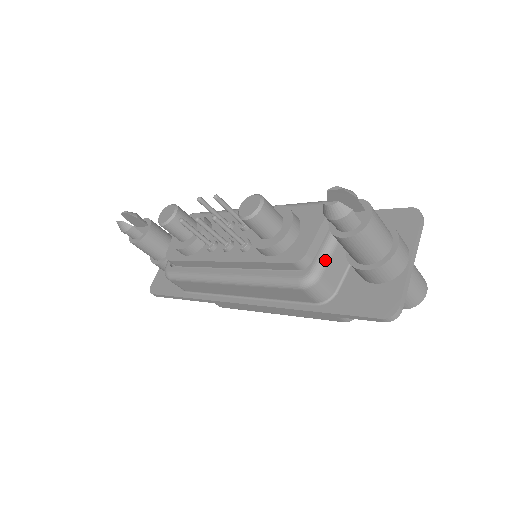
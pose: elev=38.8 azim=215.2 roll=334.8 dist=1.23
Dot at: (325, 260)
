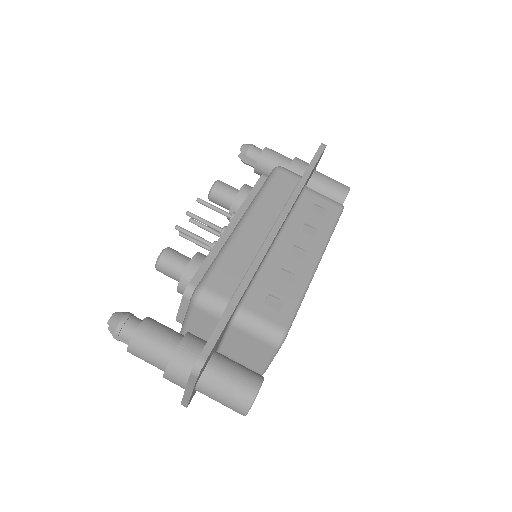
Dot at: occluded
